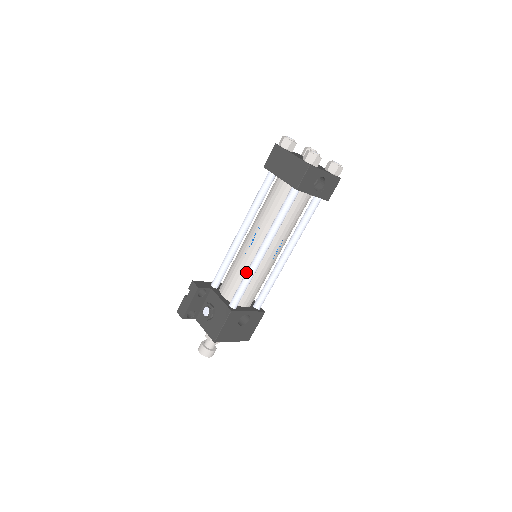
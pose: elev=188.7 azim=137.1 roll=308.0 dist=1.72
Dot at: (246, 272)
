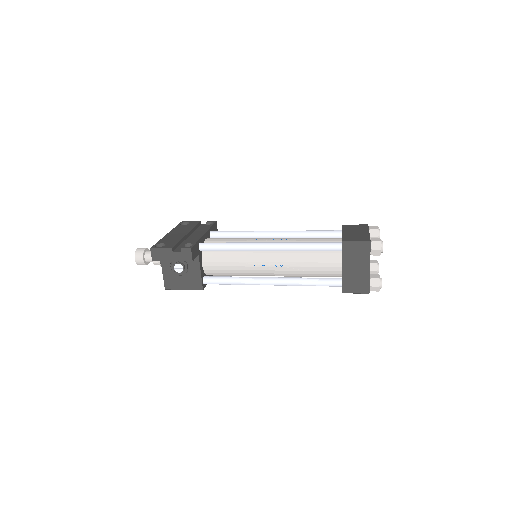
Dot at: (242, 280)
